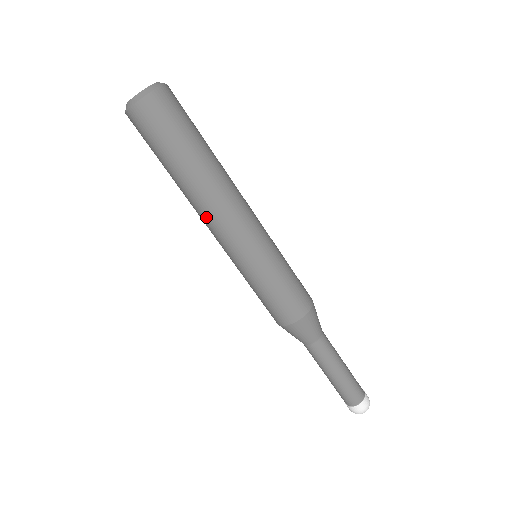
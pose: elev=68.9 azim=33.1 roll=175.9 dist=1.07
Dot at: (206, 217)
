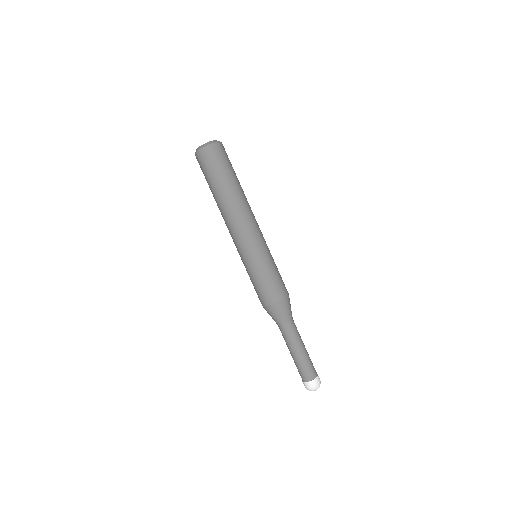
Dot at: occluded
